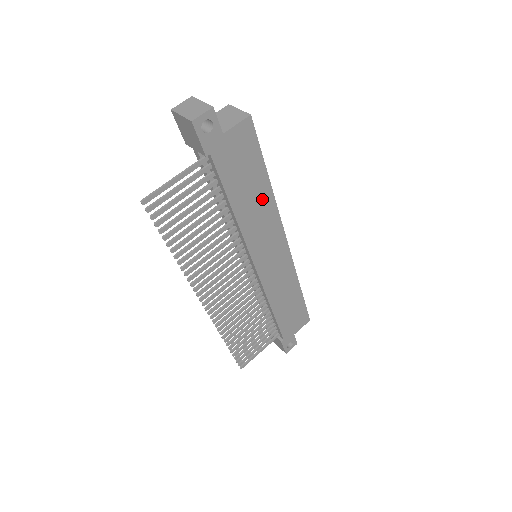
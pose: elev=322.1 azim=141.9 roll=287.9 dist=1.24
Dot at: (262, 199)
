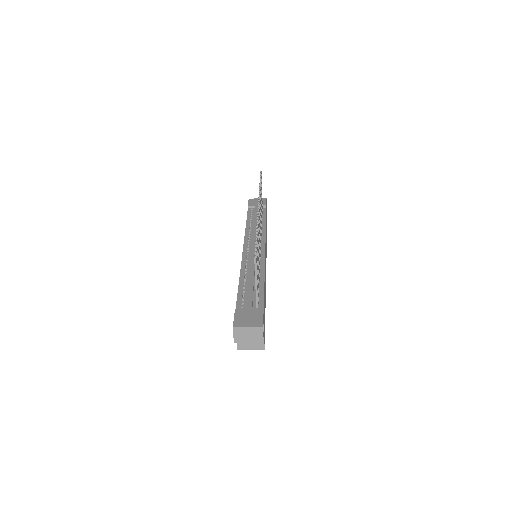
Dot at: occluded
